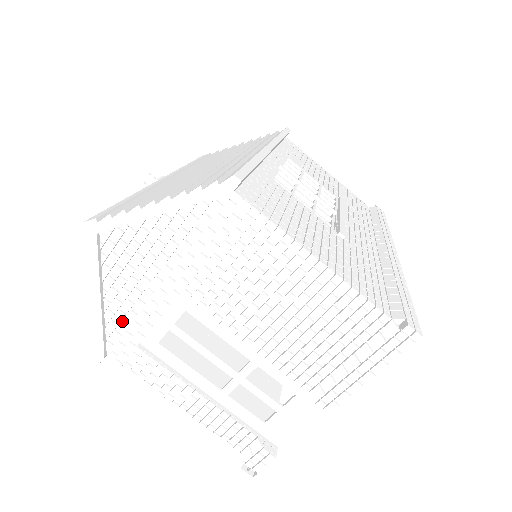
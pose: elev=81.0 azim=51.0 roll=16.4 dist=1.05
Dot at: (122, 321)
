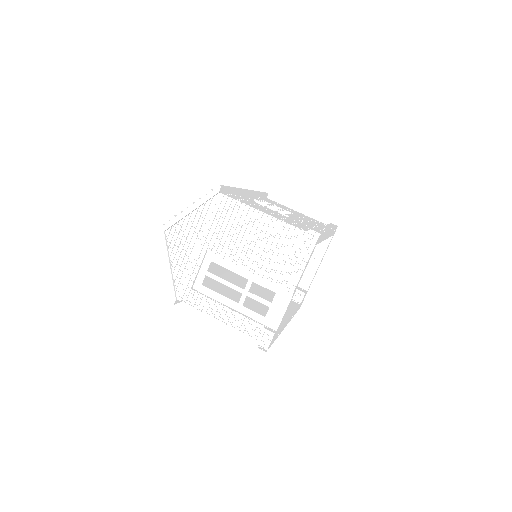
Dot at: (182, 276)
